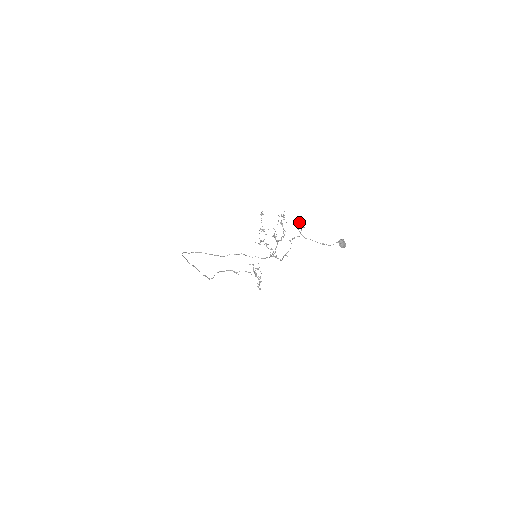
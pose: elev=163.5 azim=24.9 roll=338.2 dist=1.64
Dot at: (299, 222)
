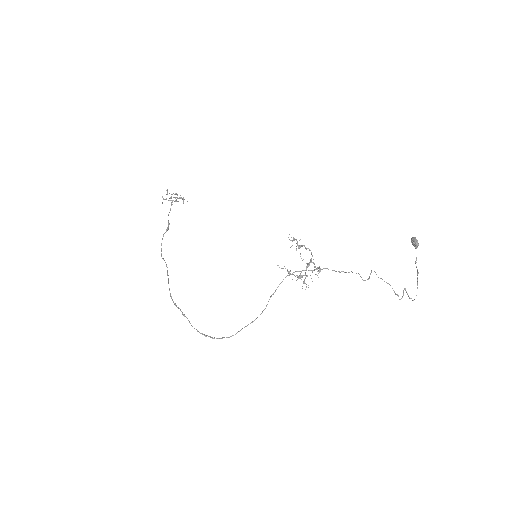
Dot at: (403, 295)
